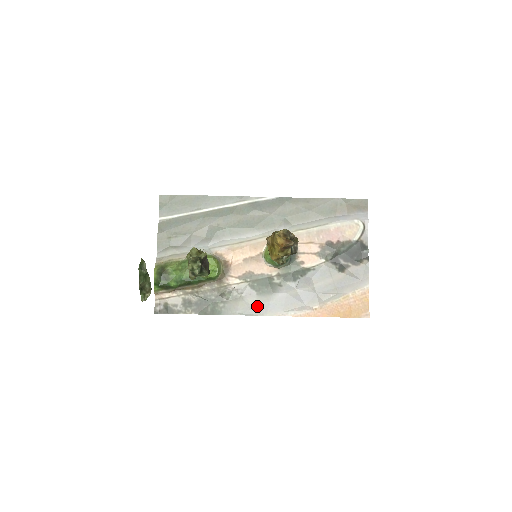
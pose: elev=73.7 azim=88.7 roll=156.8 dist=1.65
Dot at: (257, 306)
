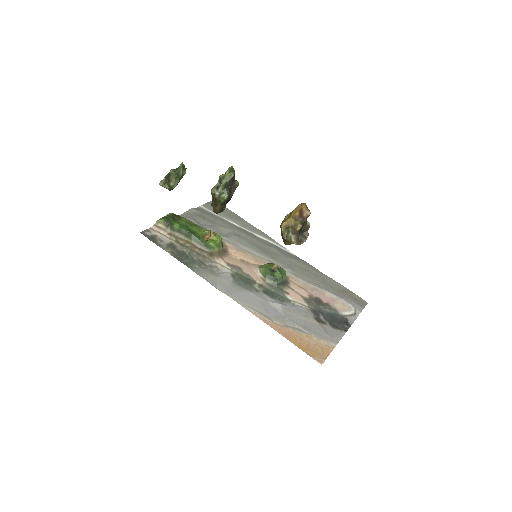
Dot at: (226, 286)
